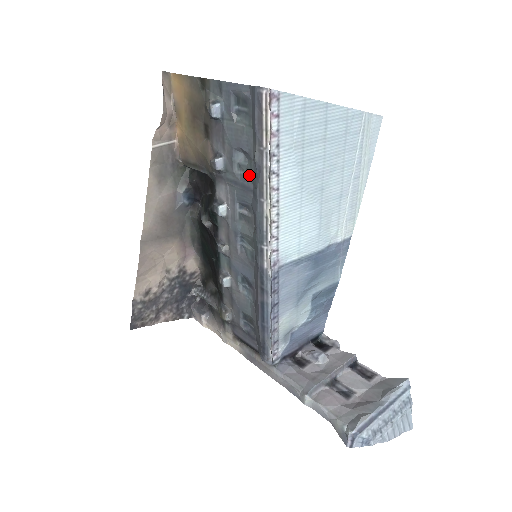
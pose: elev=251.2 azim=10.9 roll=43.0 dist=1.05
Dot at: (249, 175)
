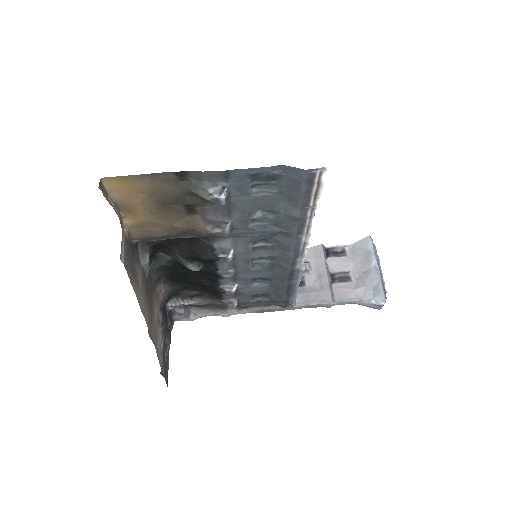
Dot at: (272, 223)
